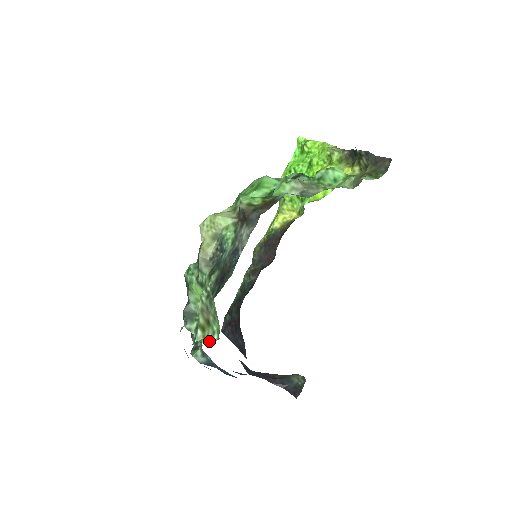
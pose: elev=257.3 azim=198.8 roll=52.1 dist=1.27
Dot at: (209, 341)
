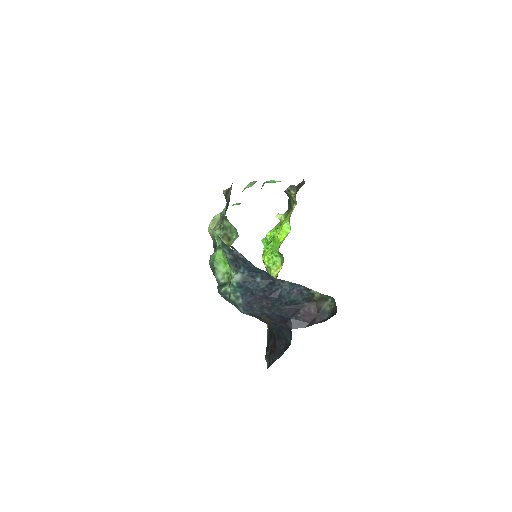
Dot at: (233, 242)
